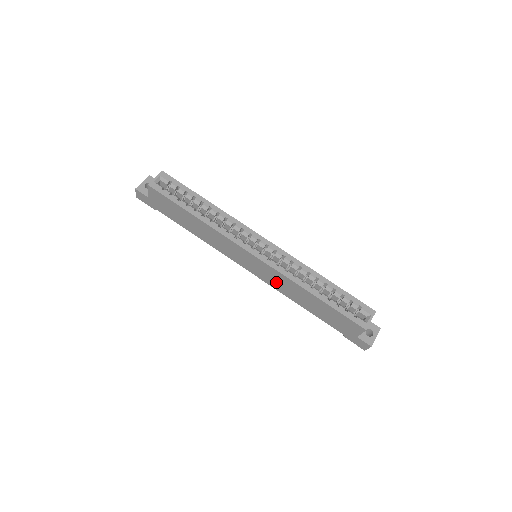
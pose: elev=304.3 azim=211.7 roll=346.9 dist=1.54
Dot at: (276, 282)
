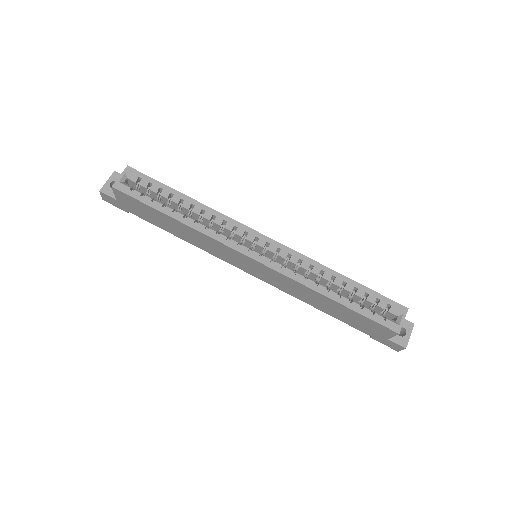
Dot at: (284, 285)
